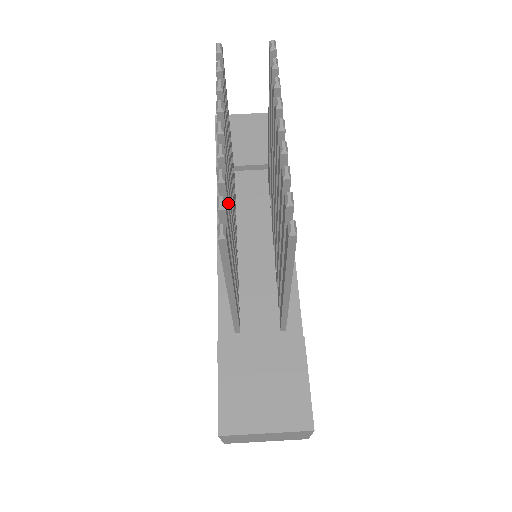
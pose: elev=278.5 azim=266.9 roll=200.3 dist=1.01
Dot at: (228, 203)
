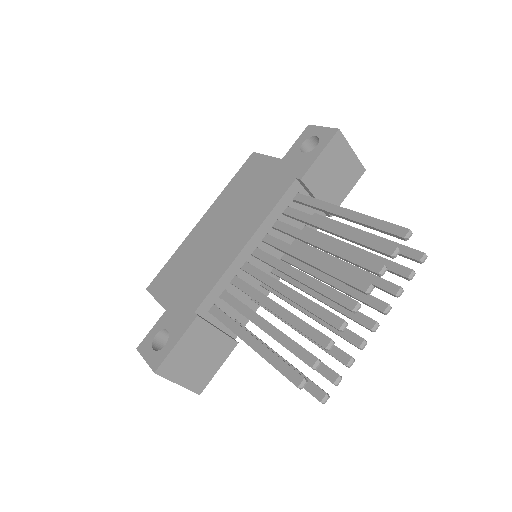
Dot at: (310, 332)
